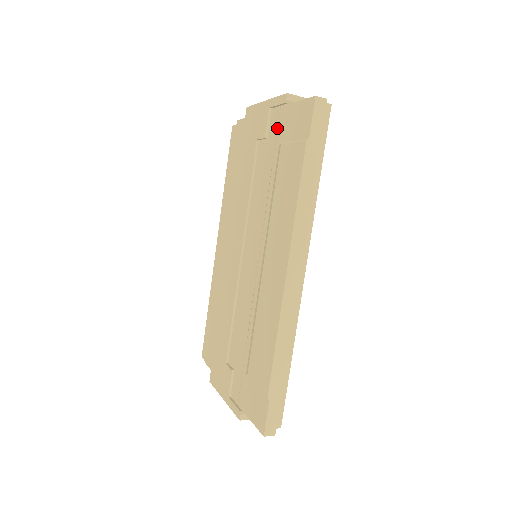
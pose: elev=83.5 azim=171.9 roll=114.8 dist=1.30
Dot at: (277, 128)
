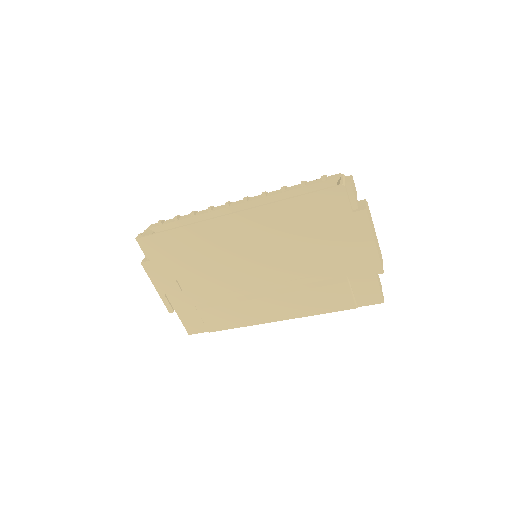
Dot at: (357, 268)
